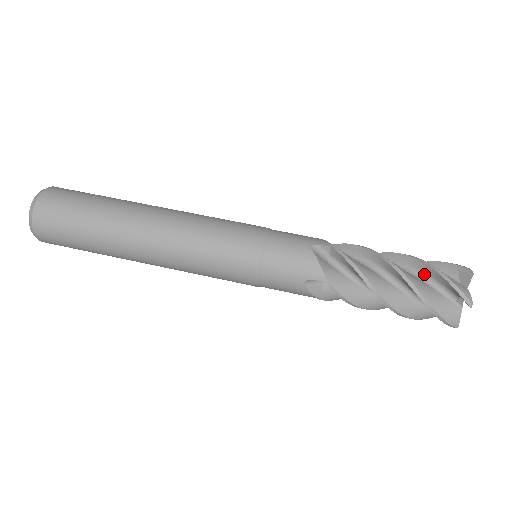
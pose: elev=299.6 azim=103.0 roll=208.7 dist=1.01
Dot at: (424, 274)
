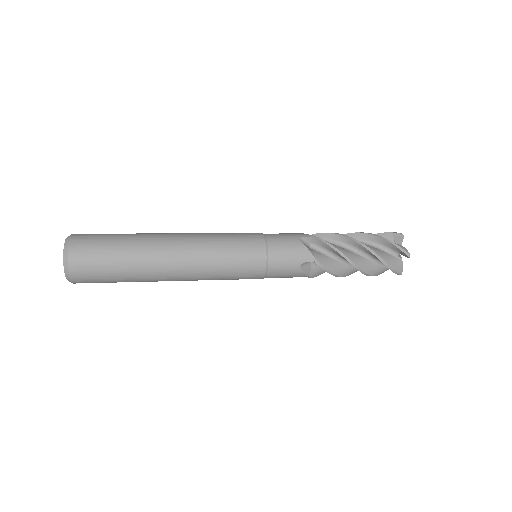
Dot at: (374, 243)
